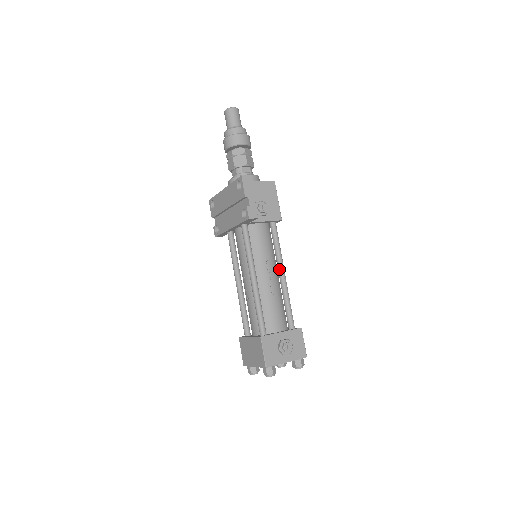
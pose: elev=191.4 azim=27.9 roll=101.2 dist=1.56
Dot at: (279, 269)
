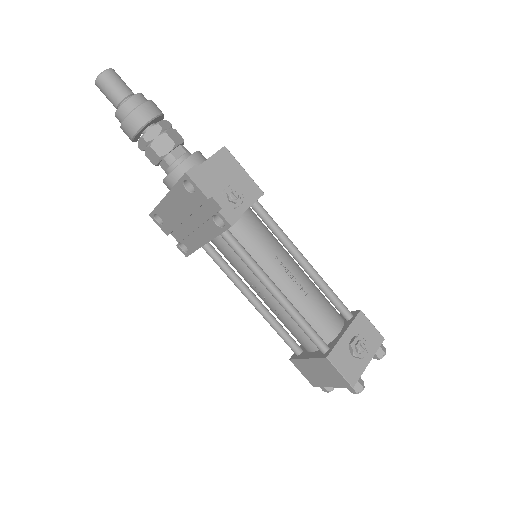
Dot at: (296, 257)
